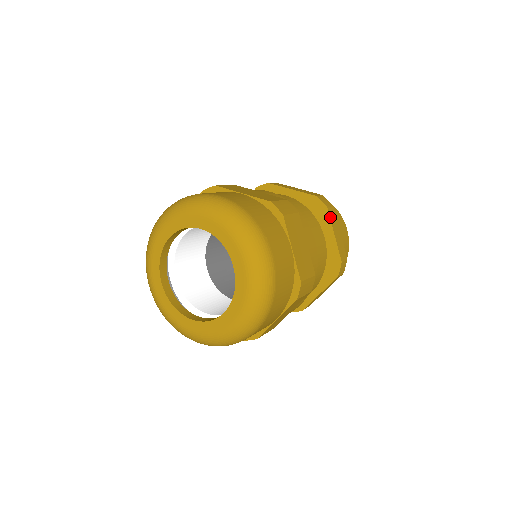
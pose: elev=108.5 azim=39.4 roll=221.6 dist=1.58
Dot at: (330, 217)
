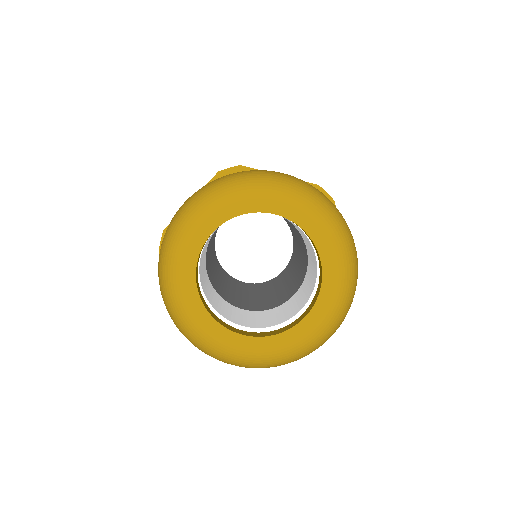
Dot at: occluded
